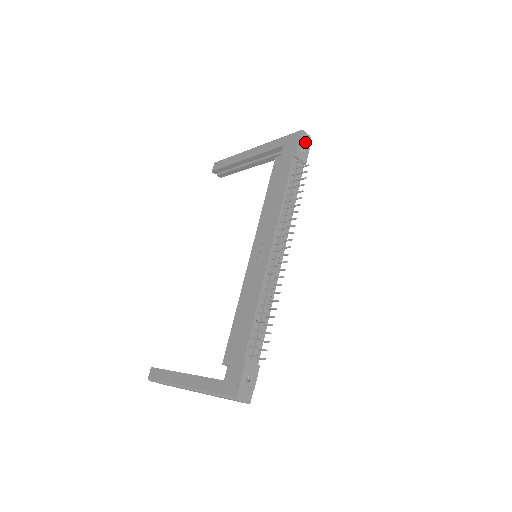
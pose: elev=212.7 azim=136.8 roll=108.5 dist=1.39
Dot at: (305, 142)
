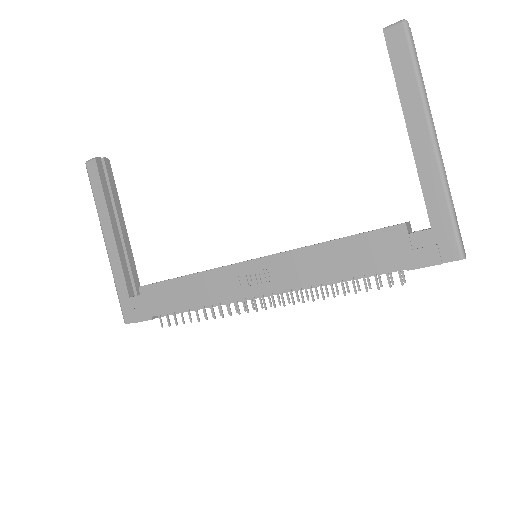
Dot at: occluded
